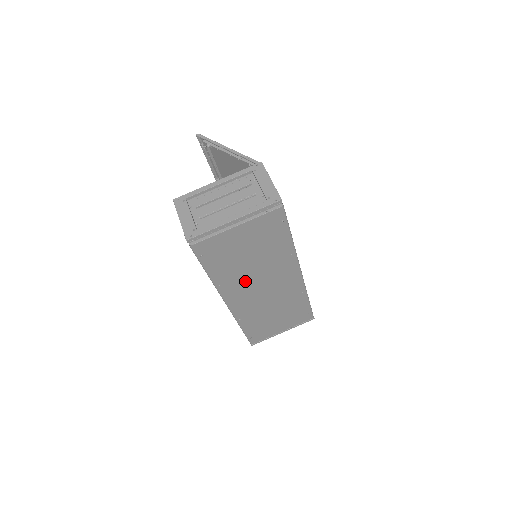
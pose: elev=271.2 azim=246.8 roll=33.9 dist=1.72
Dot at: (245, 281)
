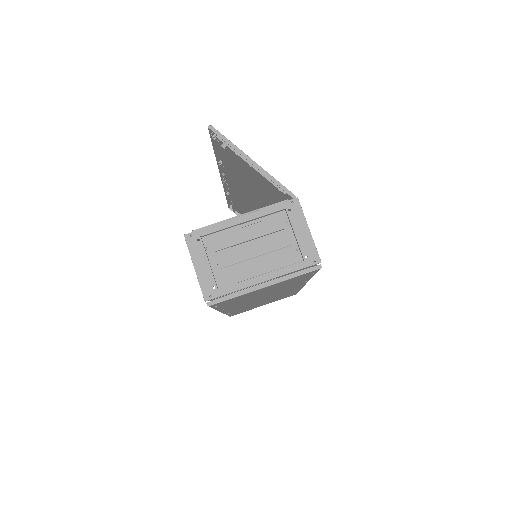
Dot at: (249, 301)
